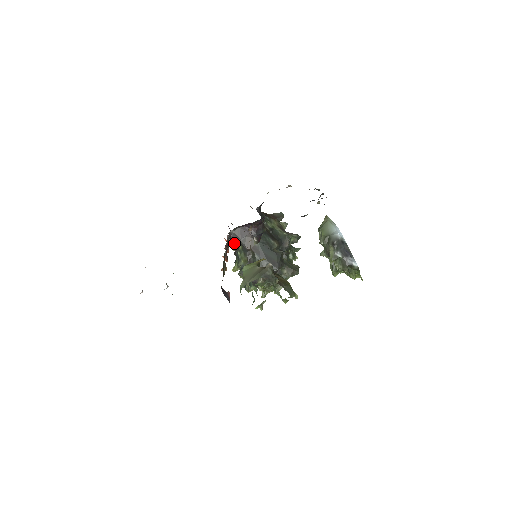
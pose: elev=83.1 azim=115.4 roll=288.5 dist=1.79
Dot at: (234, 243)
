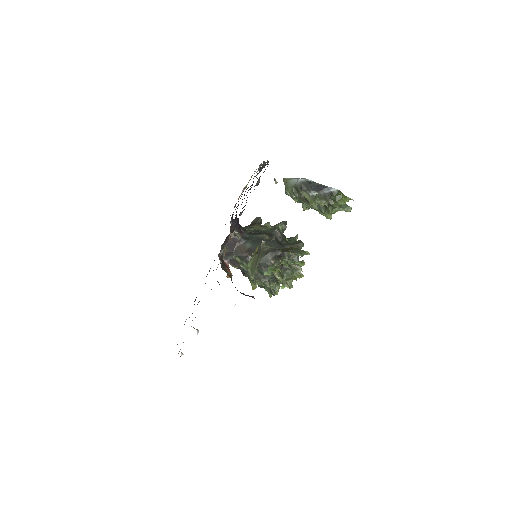
Dot at: (231, 261)
